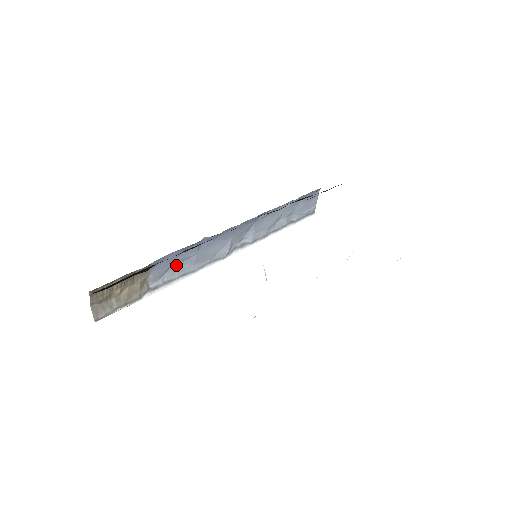
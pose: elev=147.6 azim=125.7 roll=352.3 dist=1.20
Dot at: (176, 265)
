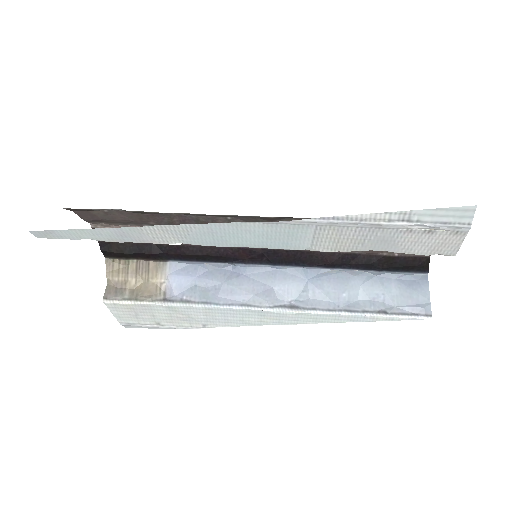
Dot at: (199, 287)
